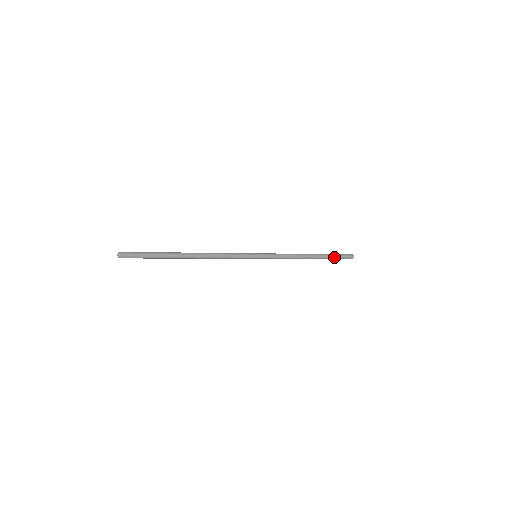
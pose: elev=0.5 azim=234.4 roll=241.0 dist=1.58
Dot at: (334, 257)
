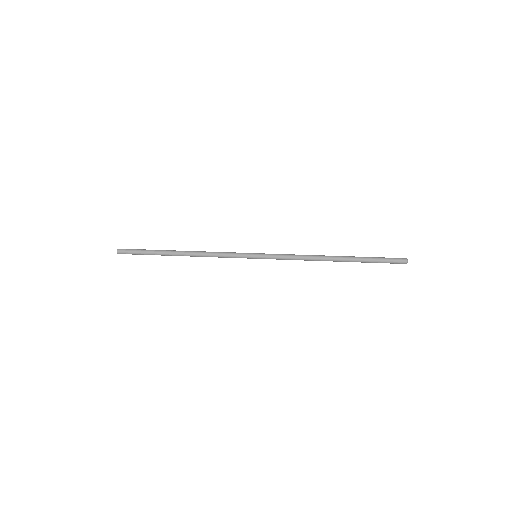
Dot at: (370, 261)
